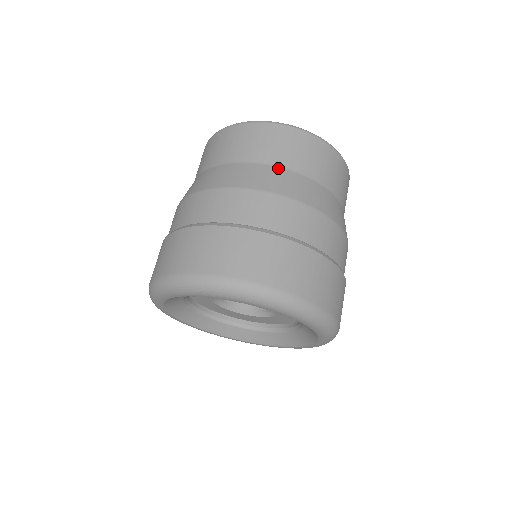
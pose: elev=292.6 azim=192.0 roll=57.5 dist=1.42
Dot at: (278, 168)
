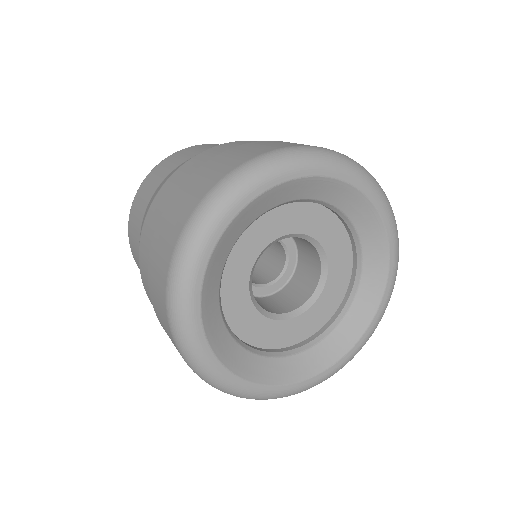
Dot at: (170, 173)
